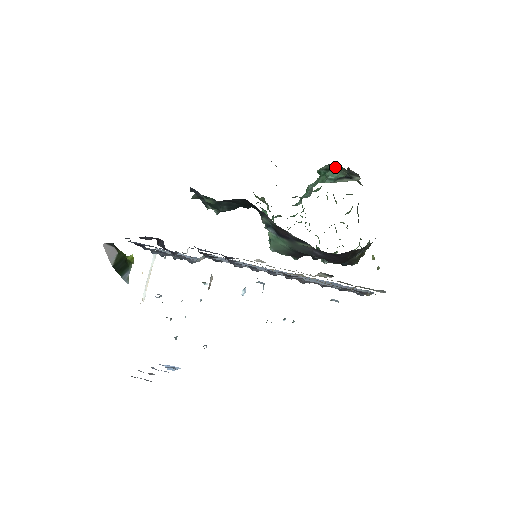
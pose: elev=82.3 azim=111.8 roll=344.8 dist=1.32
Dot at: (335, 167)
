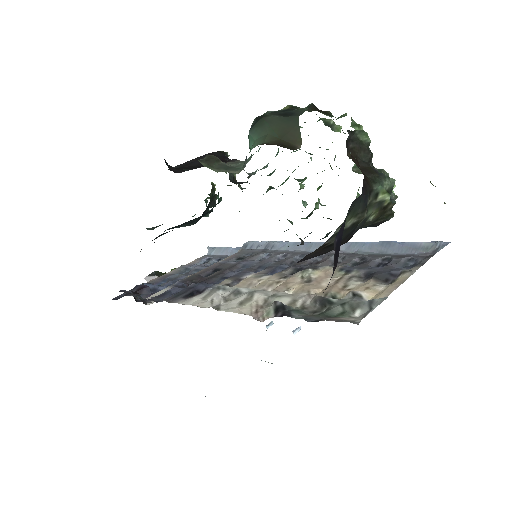
Dot at: (249, 130)
